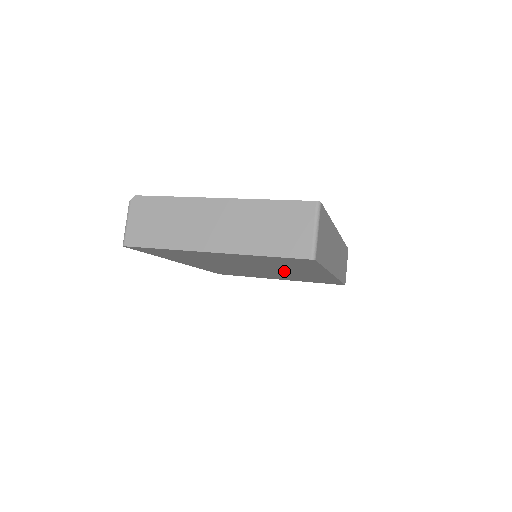
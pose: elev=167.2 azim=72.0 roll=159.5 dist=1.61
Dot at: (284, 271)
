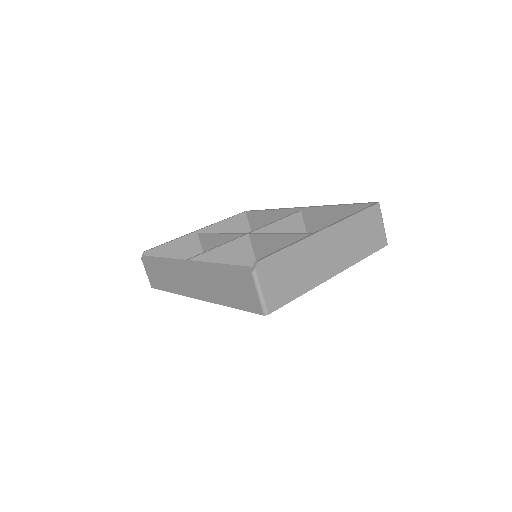
Dot at: occluded
